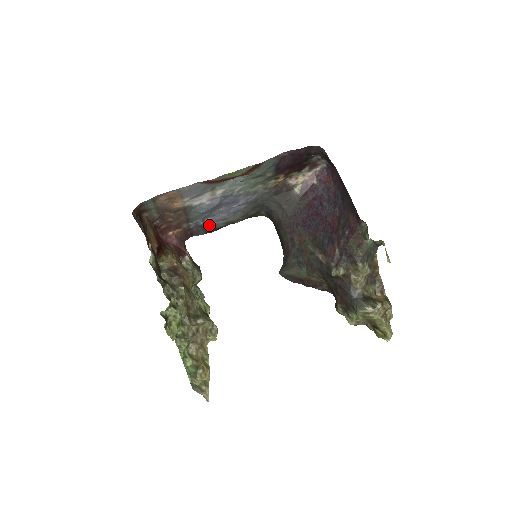
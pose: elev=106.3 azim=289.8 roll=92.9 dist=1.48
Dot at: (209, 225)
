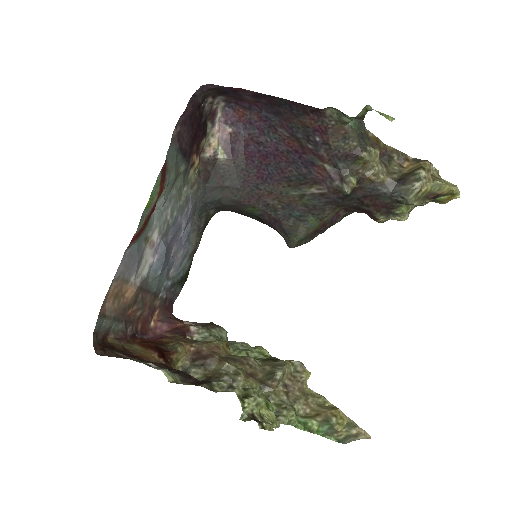
Dot at: (177, 277)
